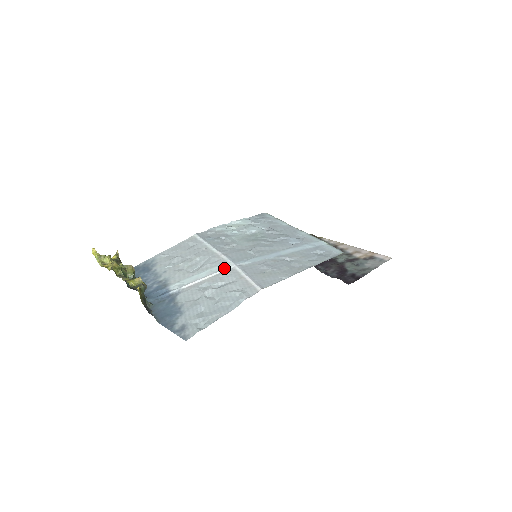
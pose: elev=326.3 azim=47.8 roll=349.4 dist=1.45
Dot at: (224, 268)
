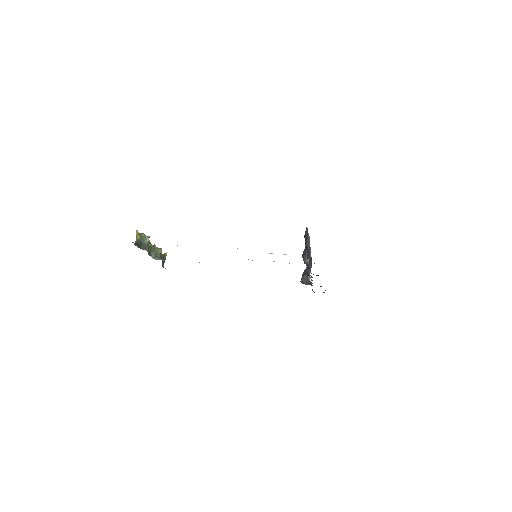
Dot at: occluded
